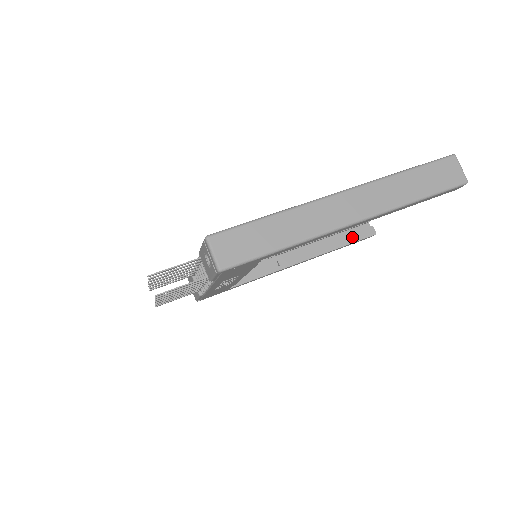
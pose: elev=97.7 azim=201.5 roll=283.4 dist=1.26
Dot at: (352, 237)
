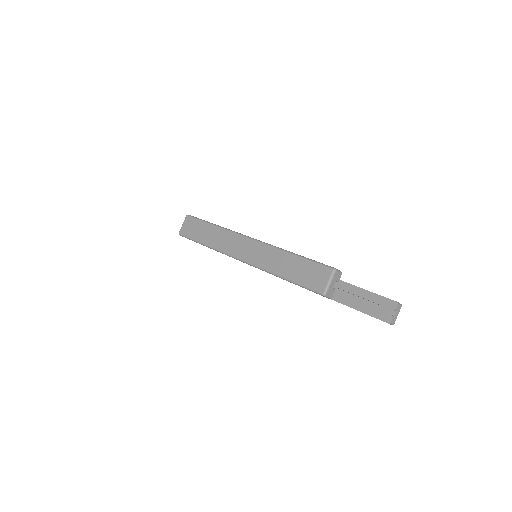
Dot at: (369, 309)
